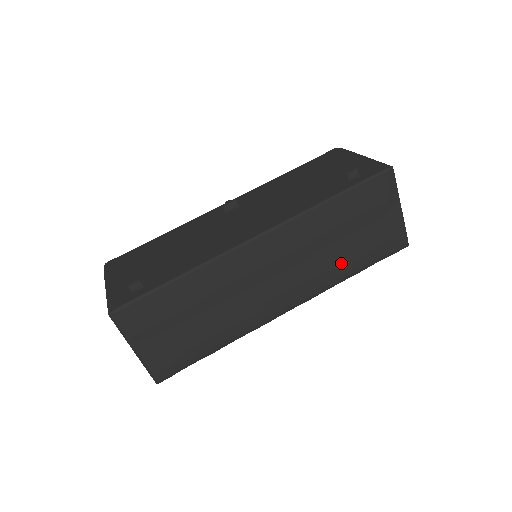
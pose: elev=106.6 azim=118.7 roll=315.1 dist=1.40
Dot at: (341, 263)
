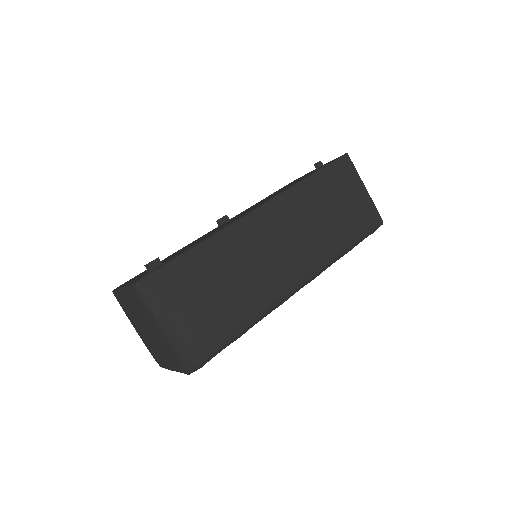
Dot at: (333, 237)
